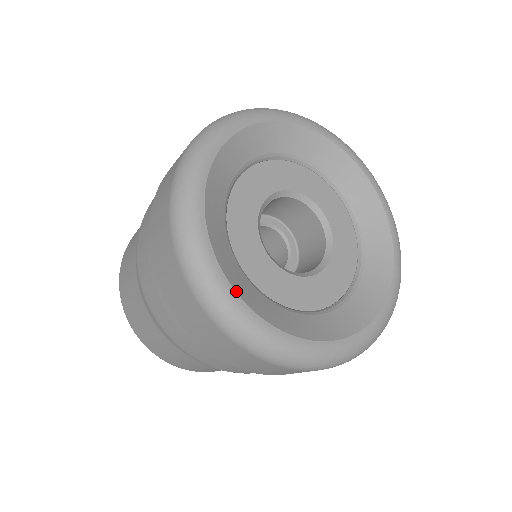
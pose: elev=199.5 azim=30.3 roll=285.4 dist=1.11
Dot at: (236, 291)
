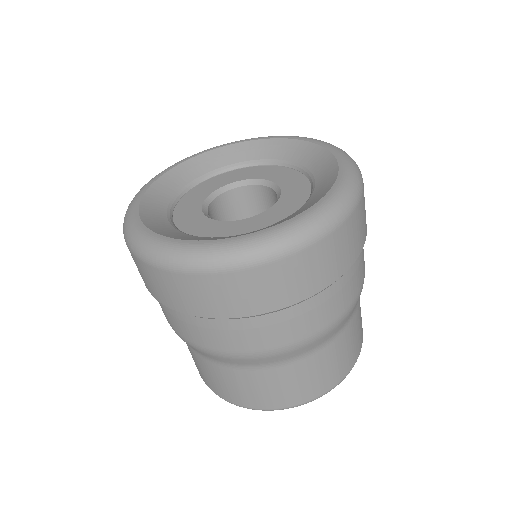
Dot at: (252, 233)
